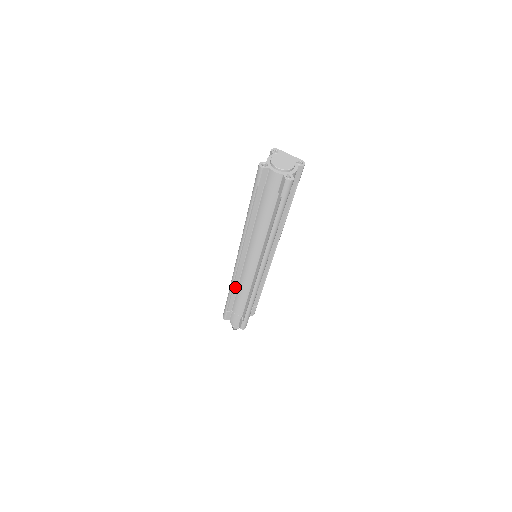
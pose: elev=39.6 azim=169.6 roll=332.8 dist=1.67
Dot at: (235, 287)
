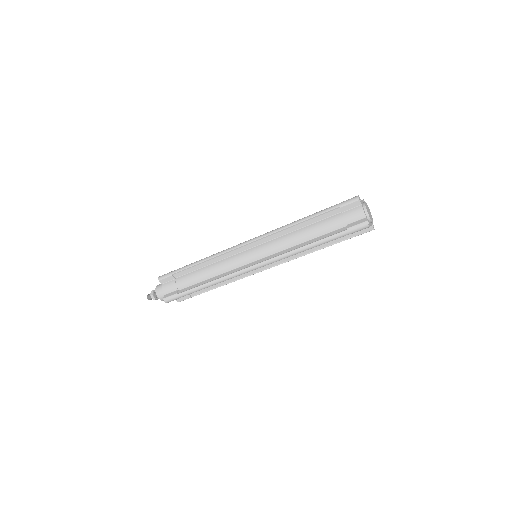
Dot at: (210, 262)
